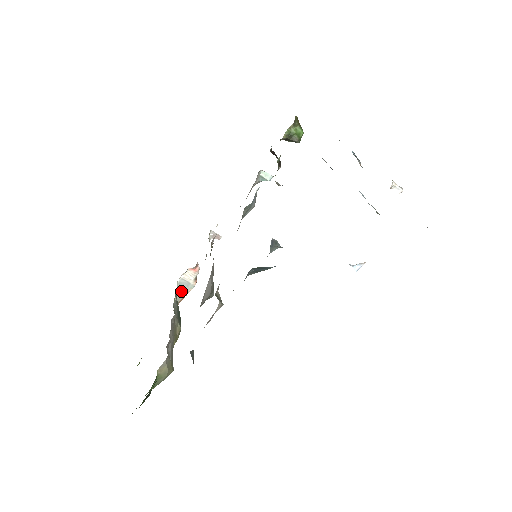
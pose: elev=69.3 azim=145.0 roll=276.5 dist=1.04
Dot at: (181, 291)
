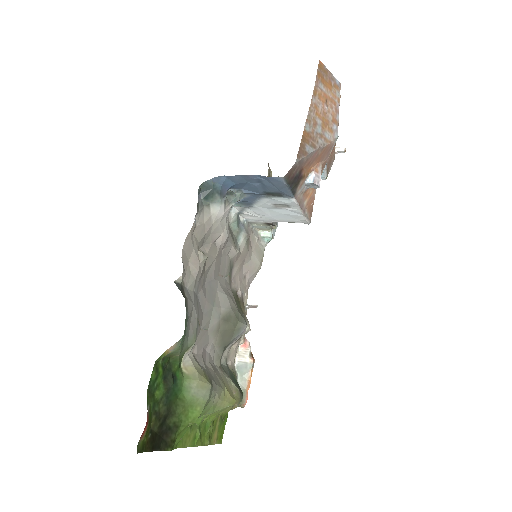
Dot at: (242, 376)
